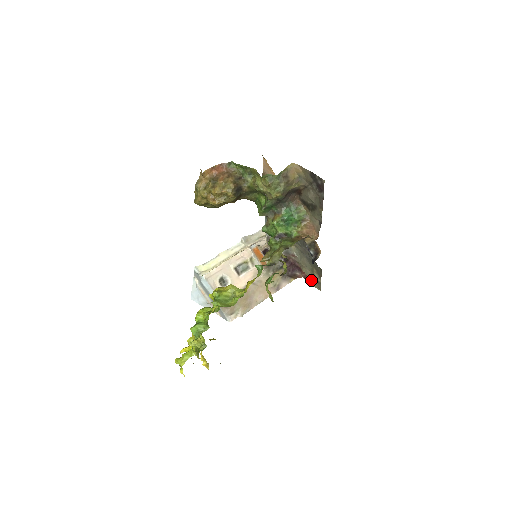
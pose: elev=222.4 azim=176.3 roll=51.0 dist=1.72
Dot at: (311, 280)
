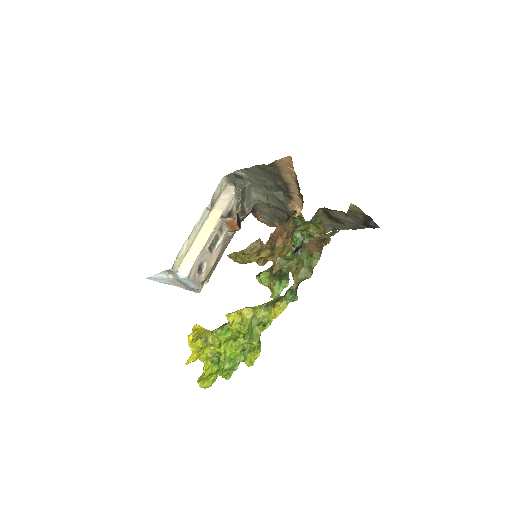
Dot at: (264, 220)
